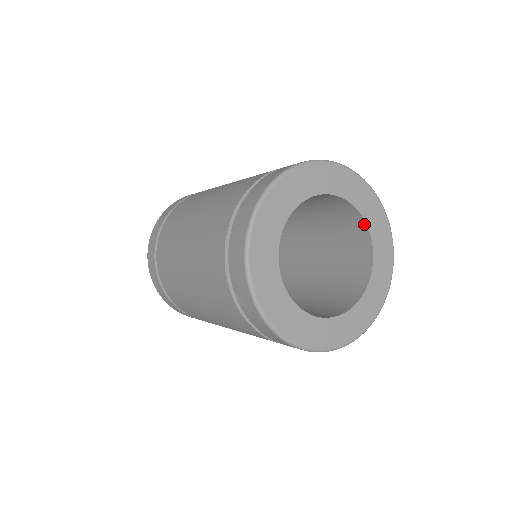
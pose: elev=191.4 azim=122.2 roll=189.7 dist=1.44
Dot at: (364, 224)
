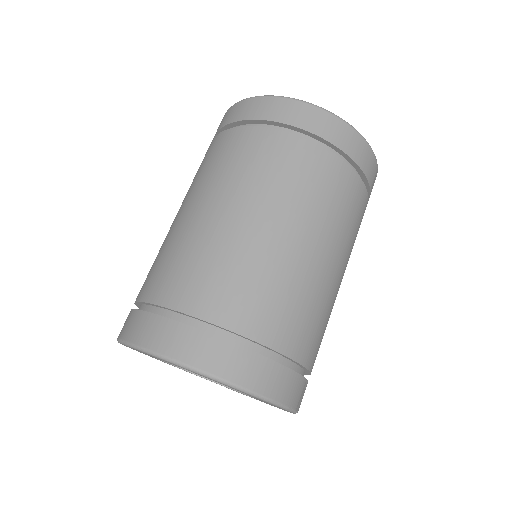
Dot at: occluded
